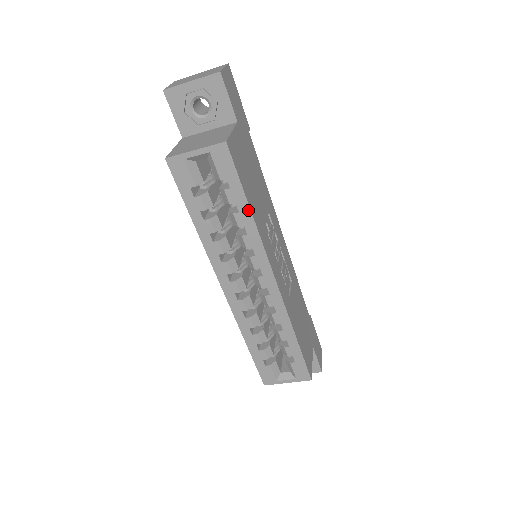
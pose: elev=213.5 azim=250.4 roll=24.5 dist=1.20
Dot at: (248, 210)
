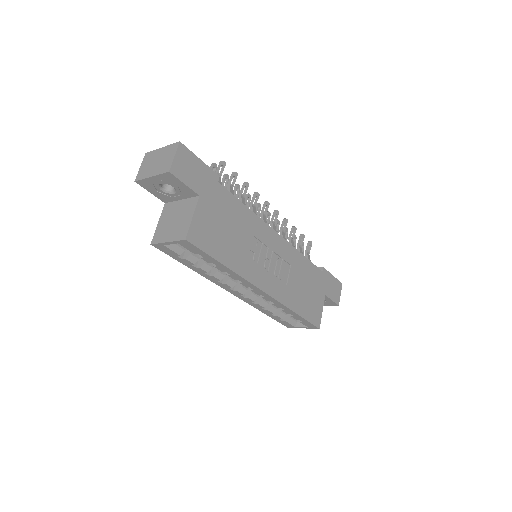
Dot at: (223, 266)
